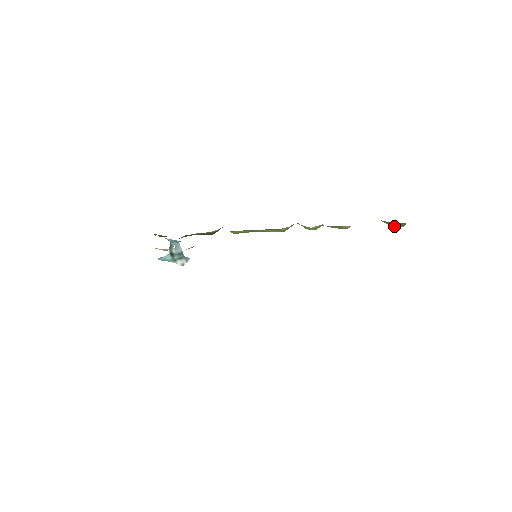
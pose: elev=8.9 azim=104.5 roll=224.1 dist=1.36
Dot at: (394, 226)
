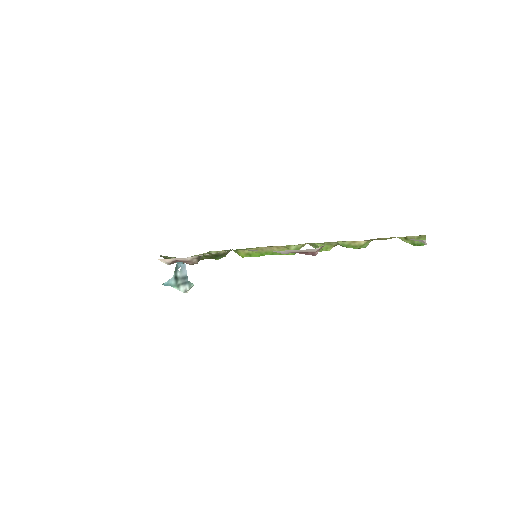
Dot at: (413, 243)
